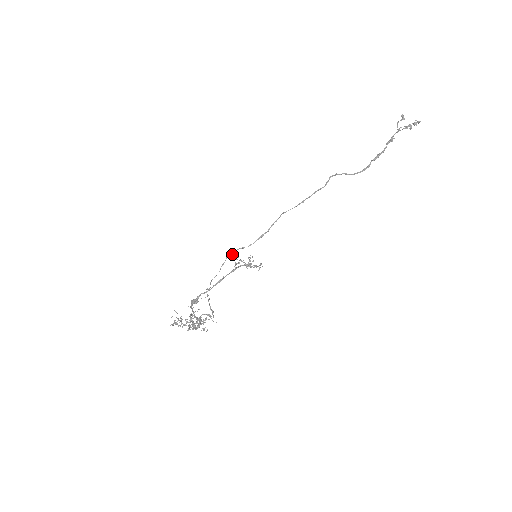
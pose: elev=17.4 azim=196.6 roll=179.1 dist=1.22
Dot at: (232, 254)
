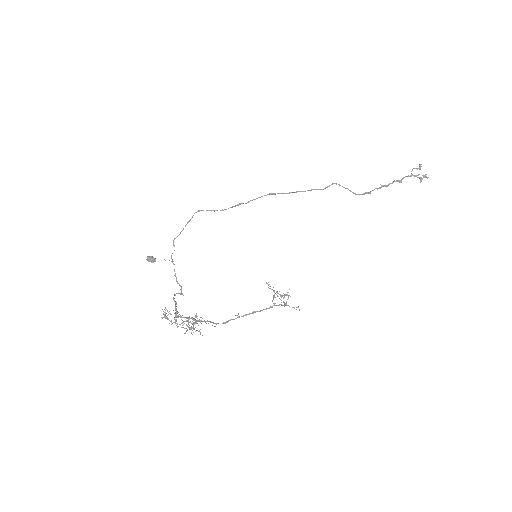
Dot at: occluded
